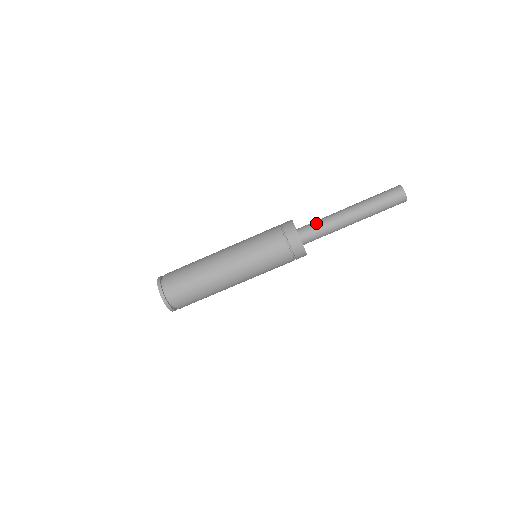
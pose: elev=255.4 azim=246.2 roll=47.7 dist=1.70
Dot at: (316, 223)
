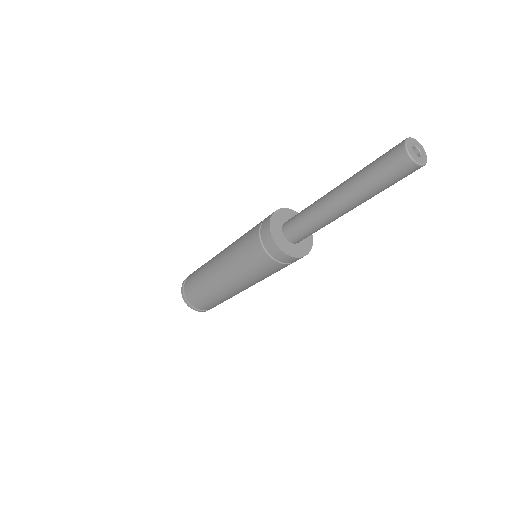
Dot at: (299, 217)
